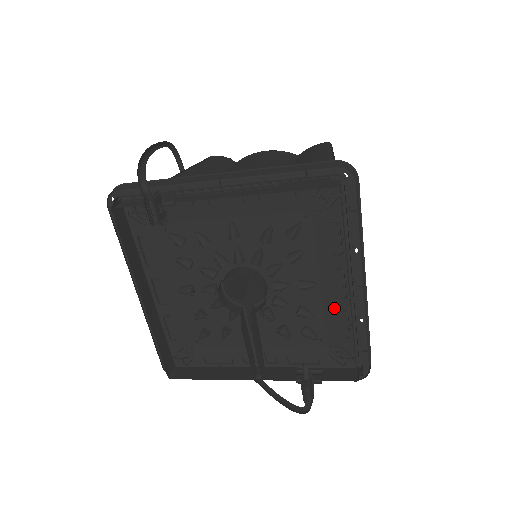
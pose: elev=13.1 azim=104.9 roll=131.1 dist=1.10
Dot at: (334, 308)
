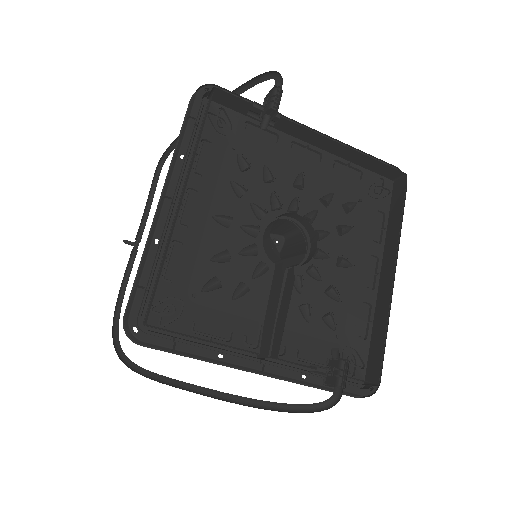
Dot at: (360, 298)
